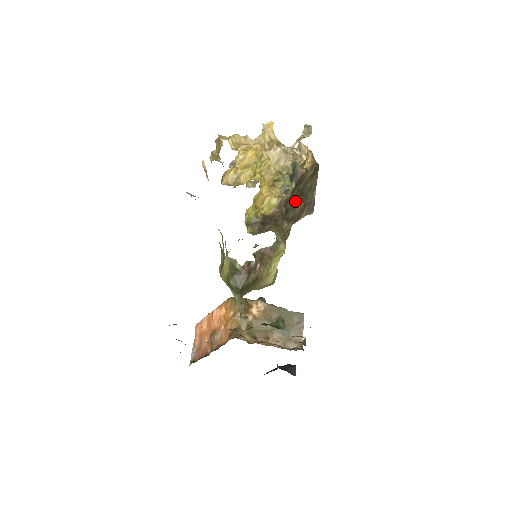
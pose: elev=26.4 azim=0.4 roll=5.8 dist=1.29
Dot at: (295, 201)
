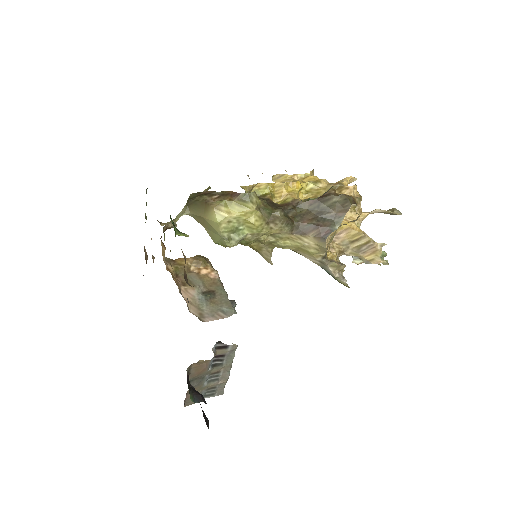
Dot at: (309, 214)
